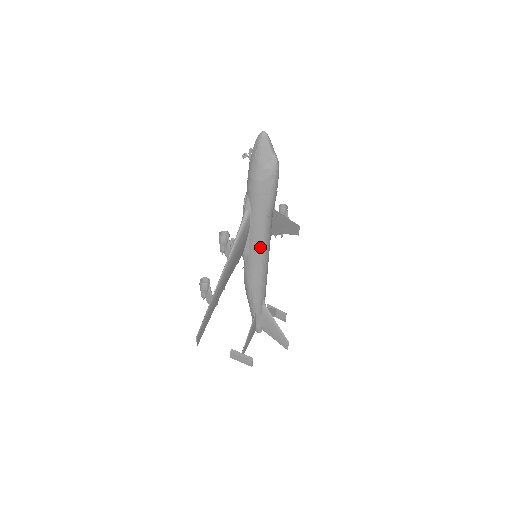
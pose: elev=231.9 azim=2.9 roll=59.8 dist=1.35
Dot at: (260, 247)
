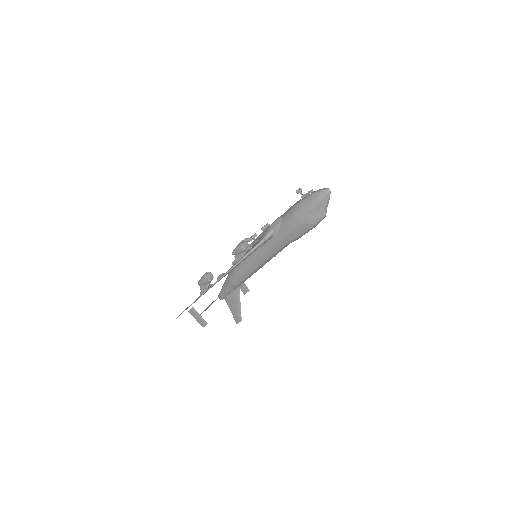
Dot at: (265, 258)
